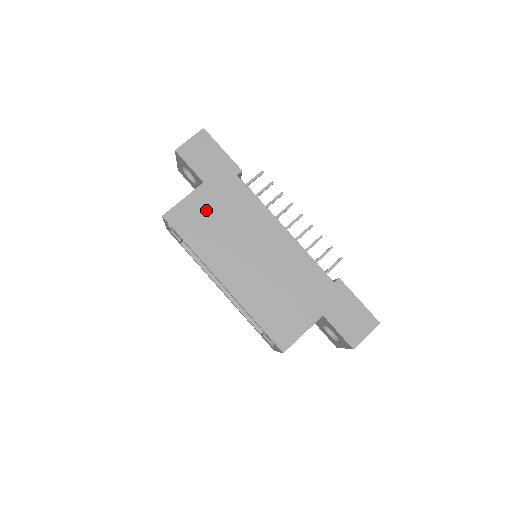
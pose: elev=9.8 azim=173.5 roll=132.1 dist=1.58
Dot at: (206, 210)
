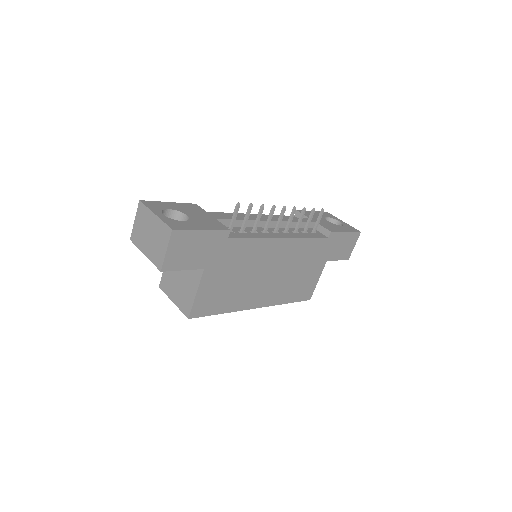
Dot at: (219, 283)
